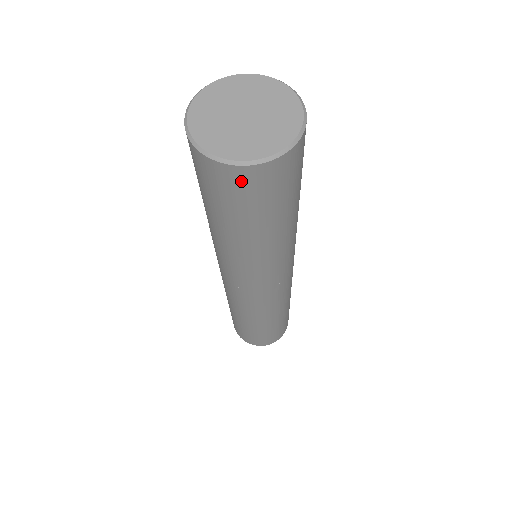
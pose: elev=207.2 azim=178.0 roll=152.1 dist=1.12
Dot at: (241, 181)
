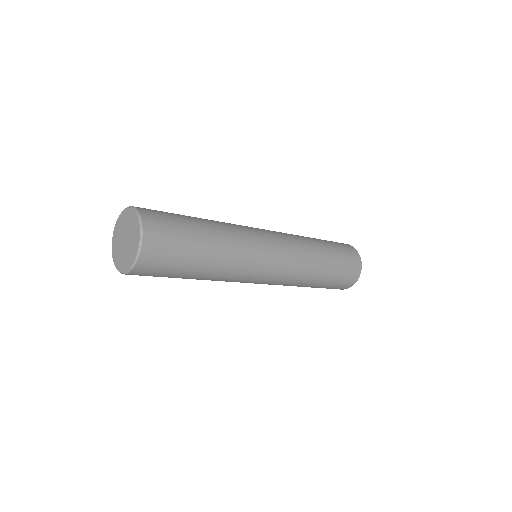
Dot at: occluded
